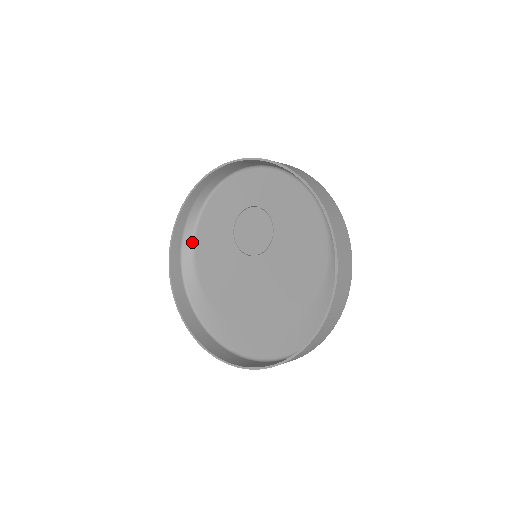
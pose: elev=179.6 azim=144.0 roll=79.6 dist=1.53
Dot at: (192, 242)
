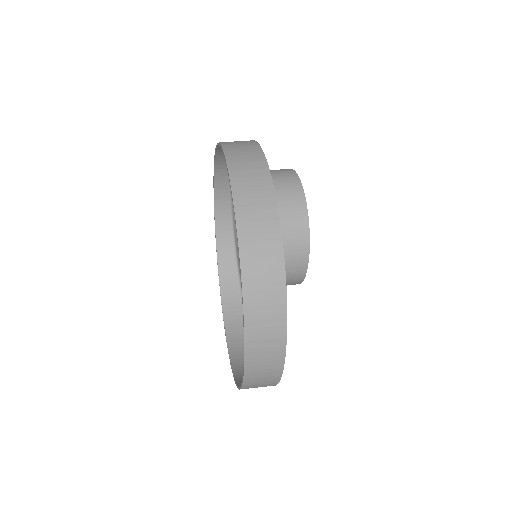
Dot at: occluded
